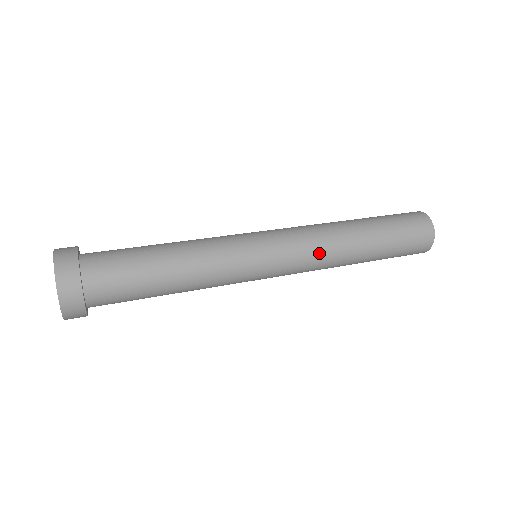
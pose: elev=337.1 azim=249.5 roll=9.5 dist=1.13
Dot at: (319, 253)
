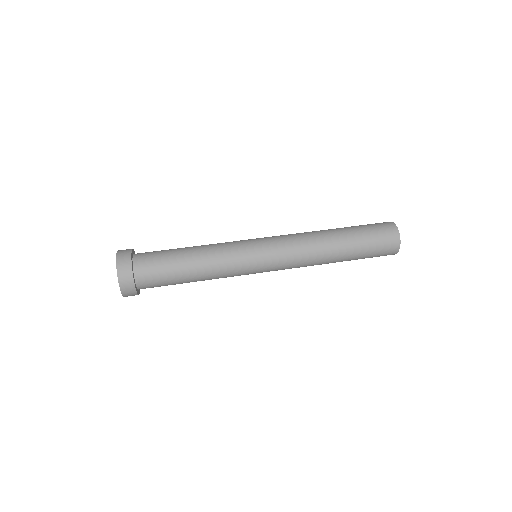
Dot at: (301, 252)
